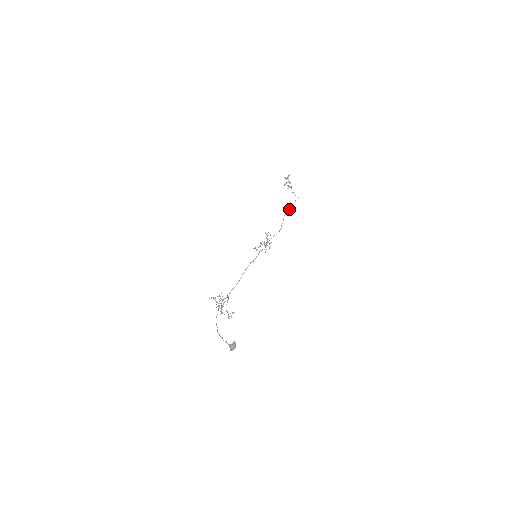
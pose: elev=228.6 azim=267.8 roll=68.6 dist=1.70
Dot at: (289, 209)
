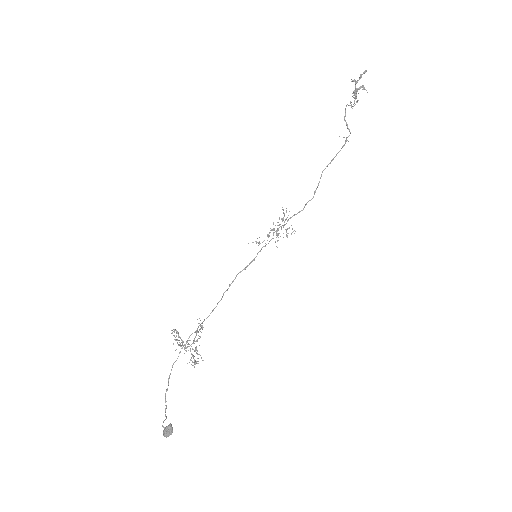
Dot at: occluded
